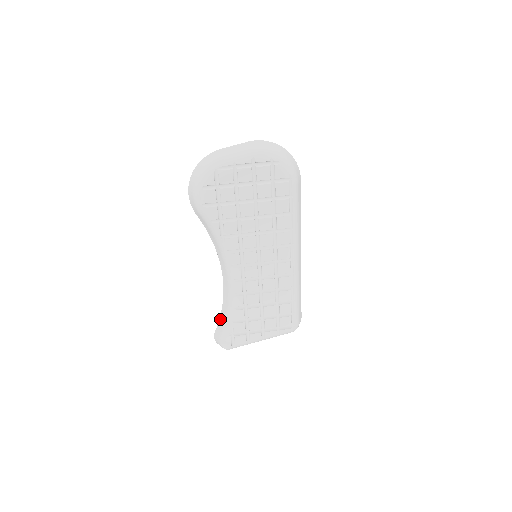
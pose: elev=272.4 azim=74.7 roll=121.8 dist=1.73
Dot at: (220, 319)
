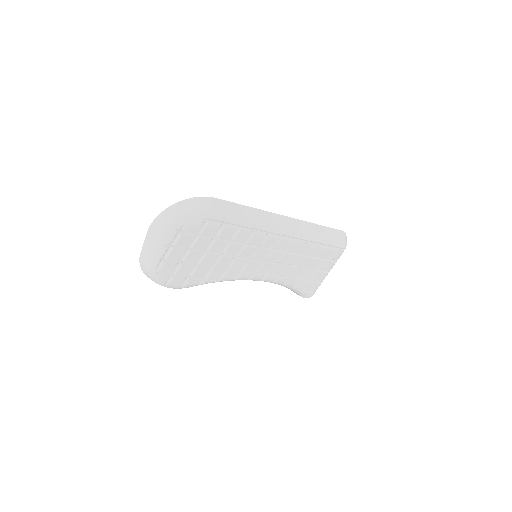
Dot at: occluded
